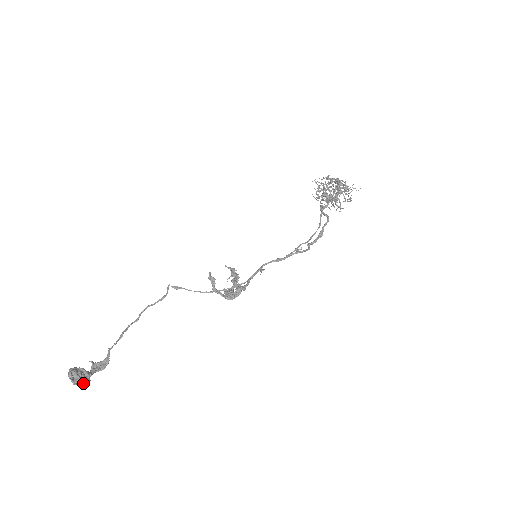
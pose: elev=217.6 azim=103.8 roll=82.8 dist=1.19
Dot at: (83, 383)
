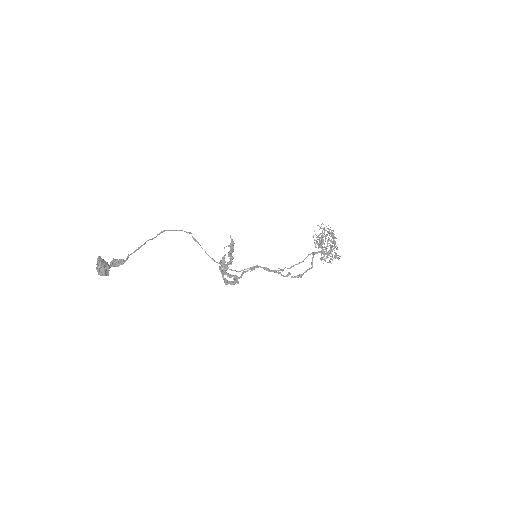
Dot at: occluded
